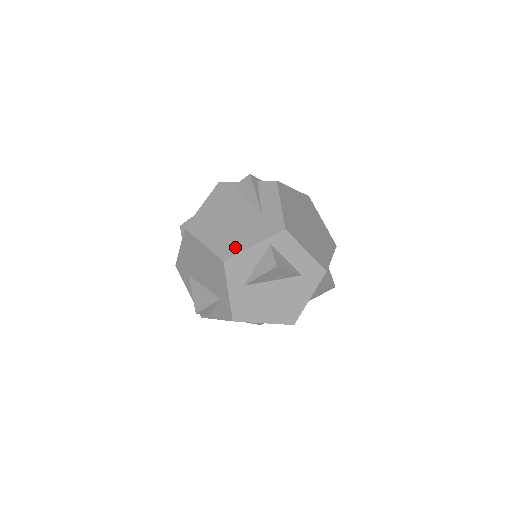
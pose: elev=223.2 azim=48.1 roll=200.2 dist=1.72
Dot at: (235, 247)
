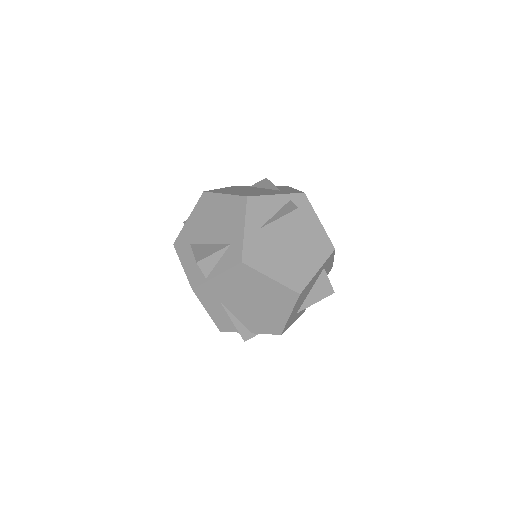
Dot at: (257, 194)
